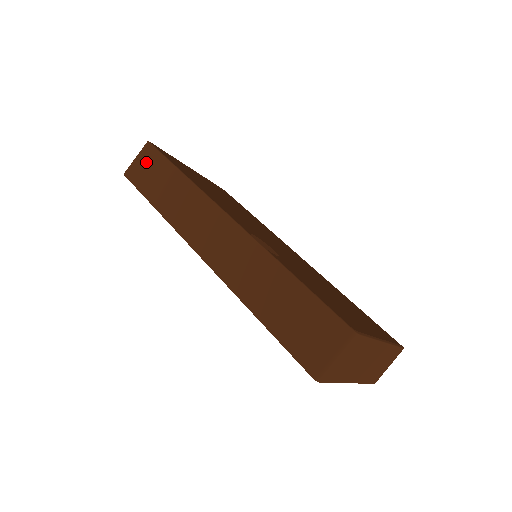
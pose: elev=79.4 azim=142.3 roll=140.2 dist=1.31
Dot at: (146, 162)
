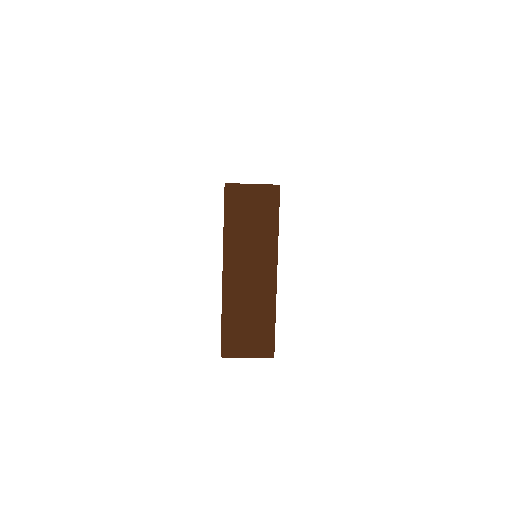
Dot at: occluded
